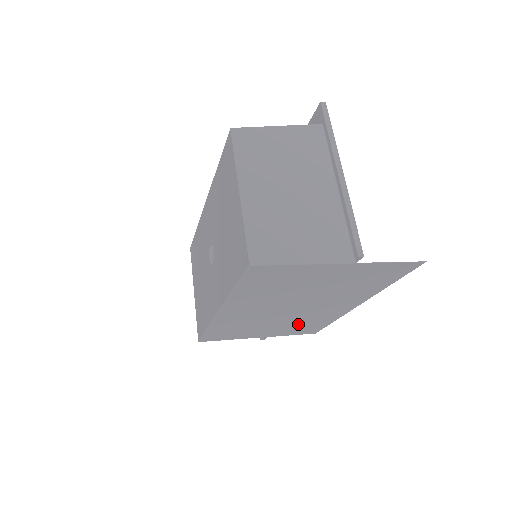
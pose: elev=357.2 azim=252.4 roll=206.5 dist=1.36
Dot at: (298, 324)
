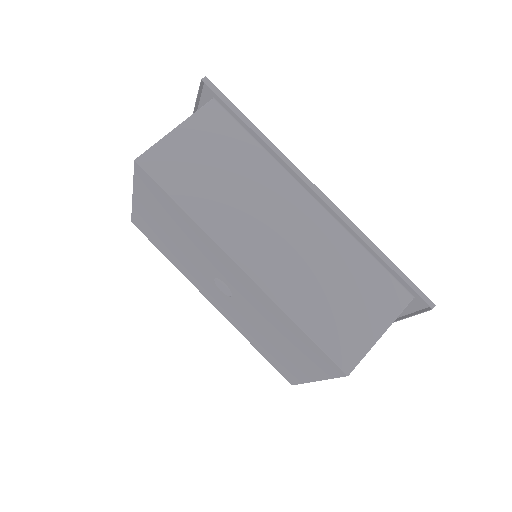
Dot at: occluded
